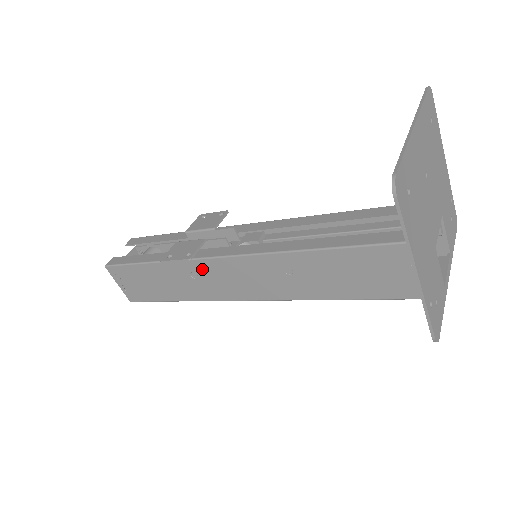
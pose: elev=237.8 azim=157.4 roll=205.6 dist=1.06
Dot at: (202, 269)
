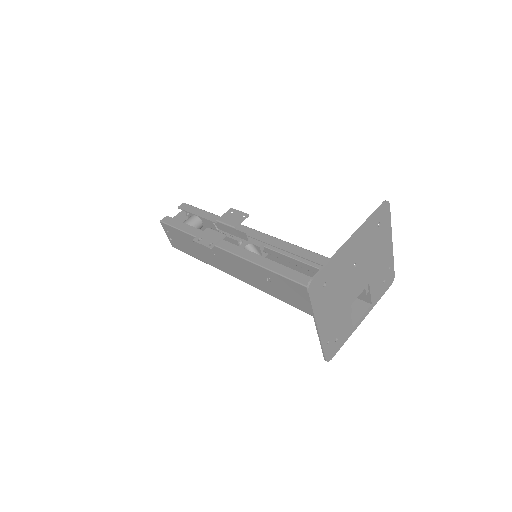
Dot at: (219, 253)
